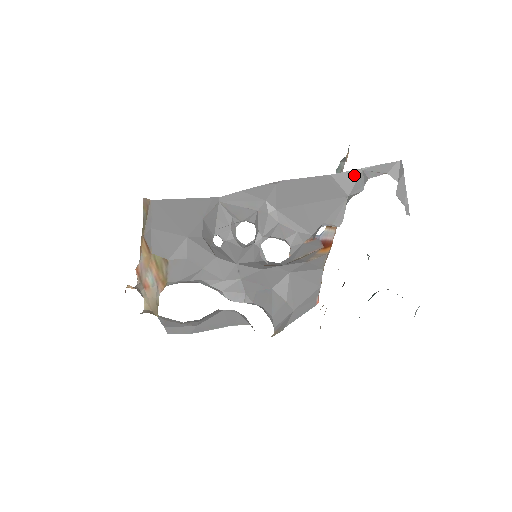
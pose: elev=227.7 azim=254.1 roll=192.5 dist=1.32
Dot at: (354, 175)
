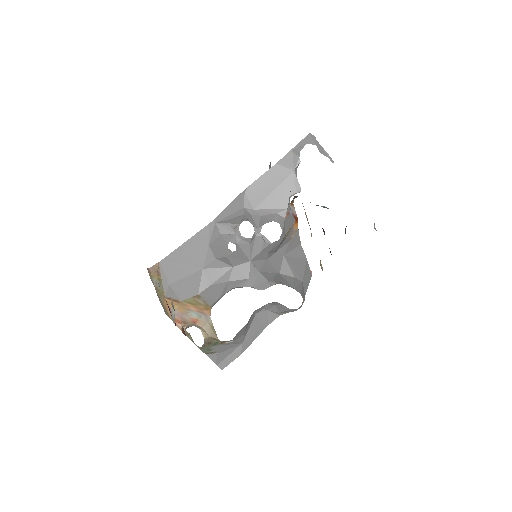
Dot at: (289, 156)
